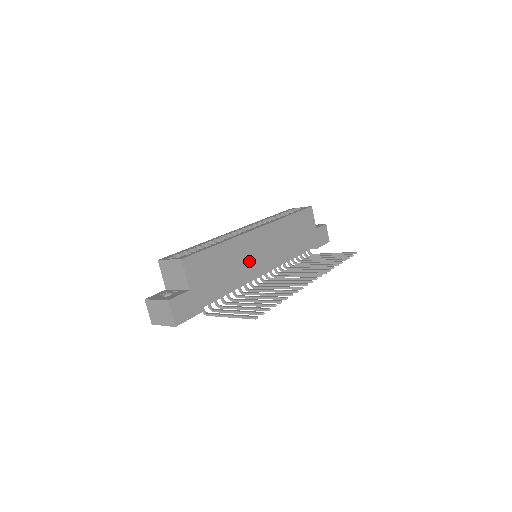
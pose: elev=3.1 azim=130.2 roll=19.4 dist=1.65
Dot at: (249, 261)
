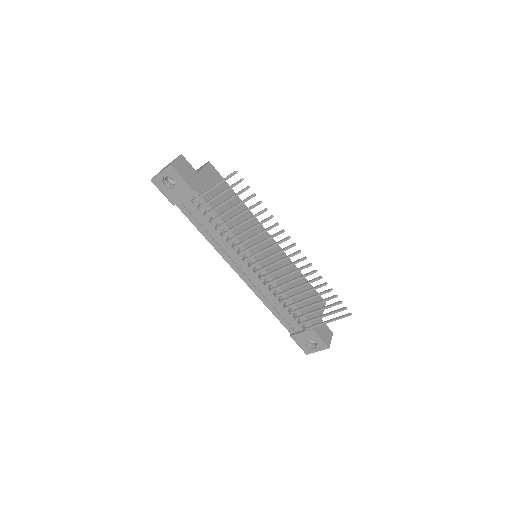
Dot at: (250, 235)
